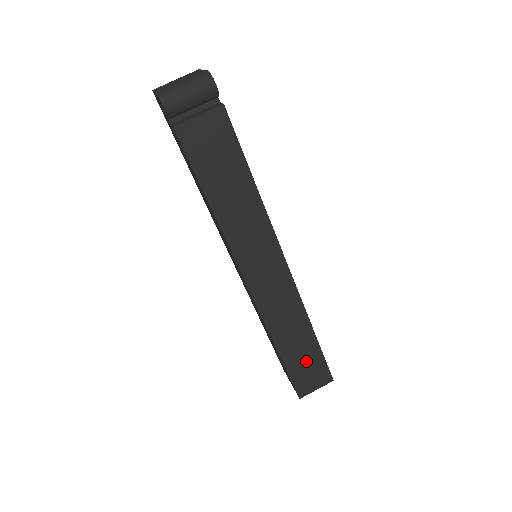
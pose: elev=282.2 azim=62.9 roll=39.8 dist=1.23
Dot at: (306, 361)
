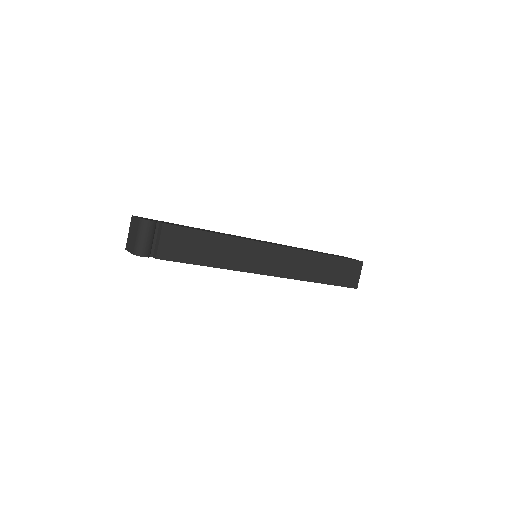
Dot at: (338, 270)
